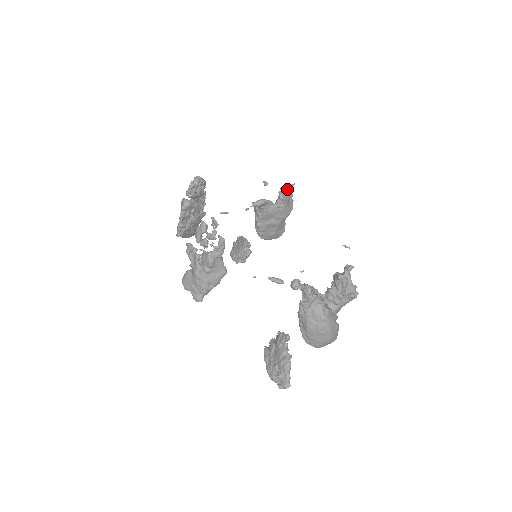
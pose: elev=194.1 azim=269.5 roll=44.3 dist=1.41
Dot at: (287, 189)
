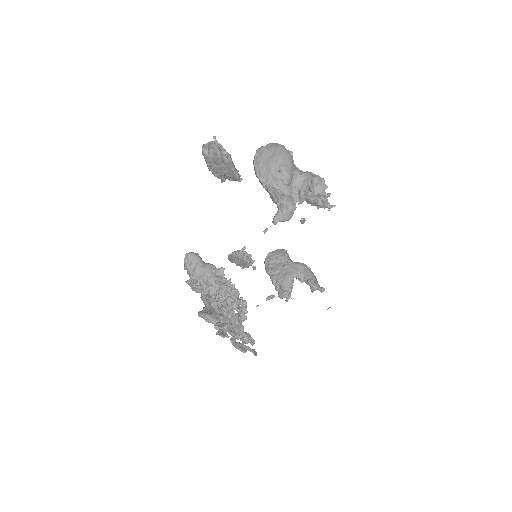
Dot at: (322, 207)
